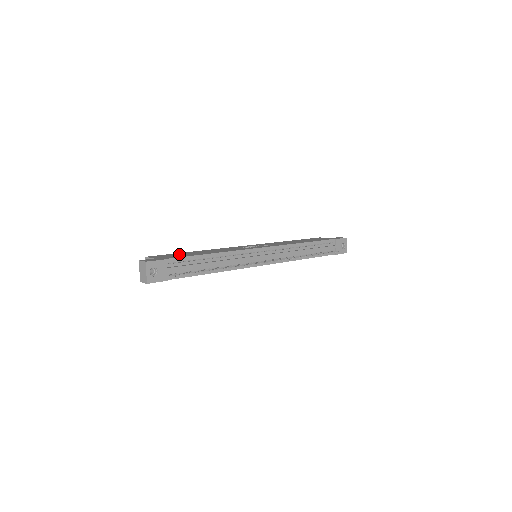
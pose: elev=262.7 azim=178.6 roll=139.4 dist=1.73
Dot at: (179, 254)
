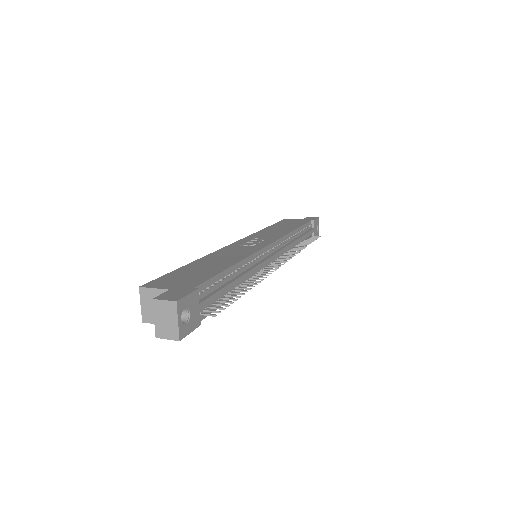
Dot at: (186, 272)
